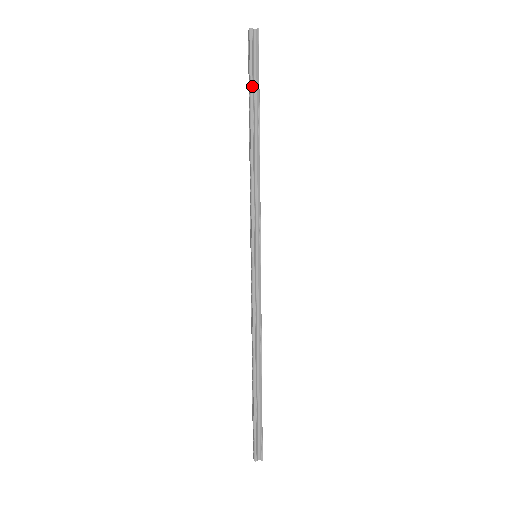
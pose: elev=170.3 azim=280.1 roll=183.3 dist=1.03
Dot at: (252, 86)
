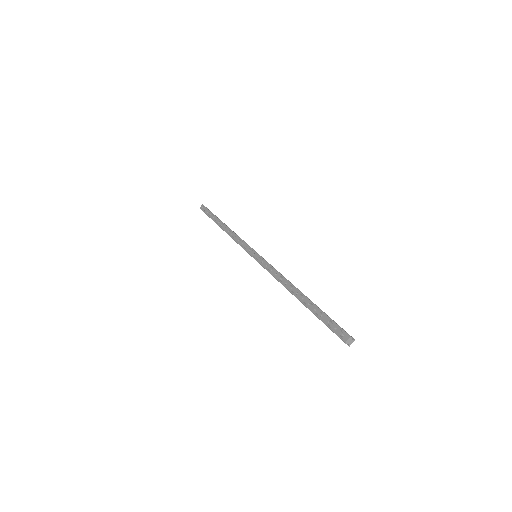
Dot at: occluded
